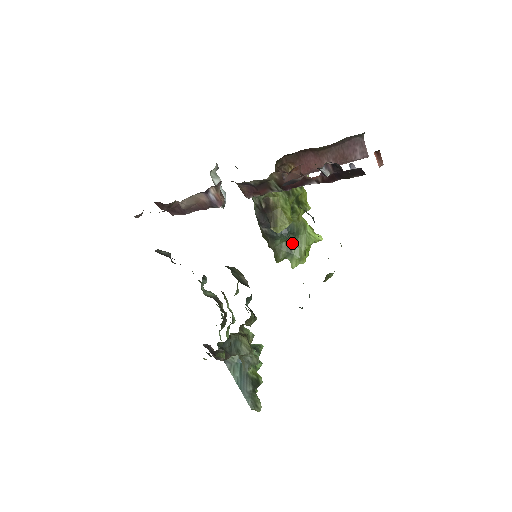
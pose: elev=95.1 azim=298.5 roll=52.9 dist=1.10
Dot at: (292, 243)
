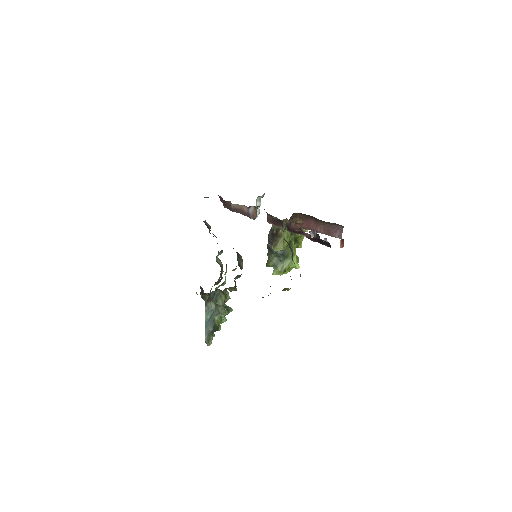
Dot at: (280, 261)
